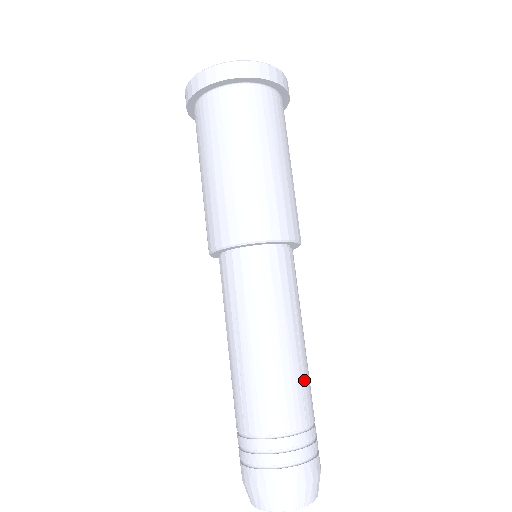
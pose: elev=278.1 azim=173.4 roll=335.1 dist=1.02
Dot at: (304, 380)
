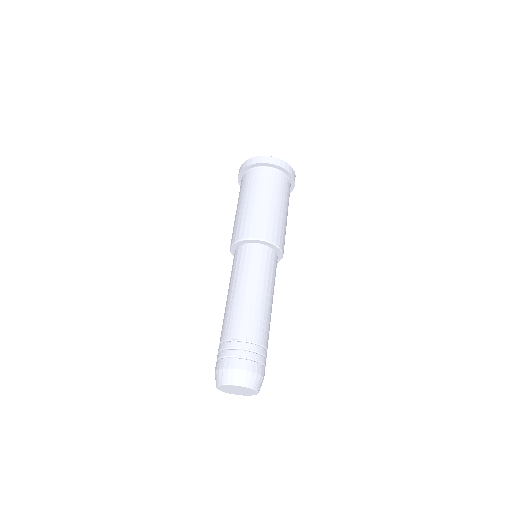
Dot at: (266, 320)
